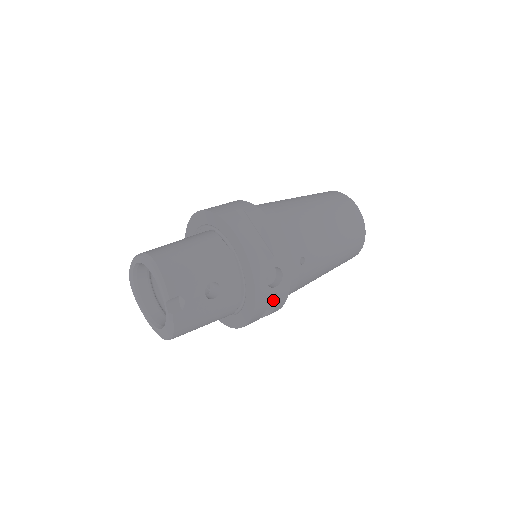
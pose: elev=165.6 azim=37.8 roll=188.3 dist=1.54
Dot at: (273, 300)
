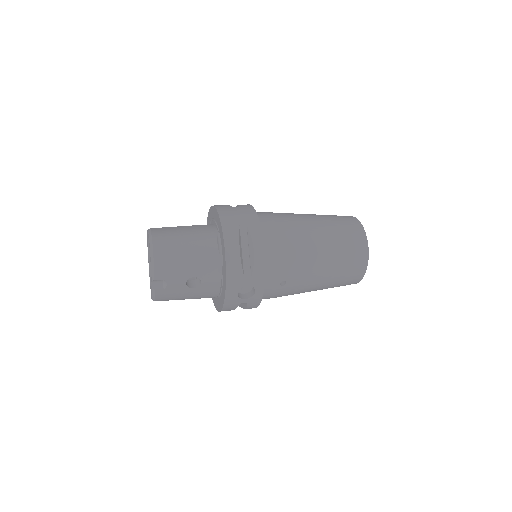
Dot at: (245, 304)
